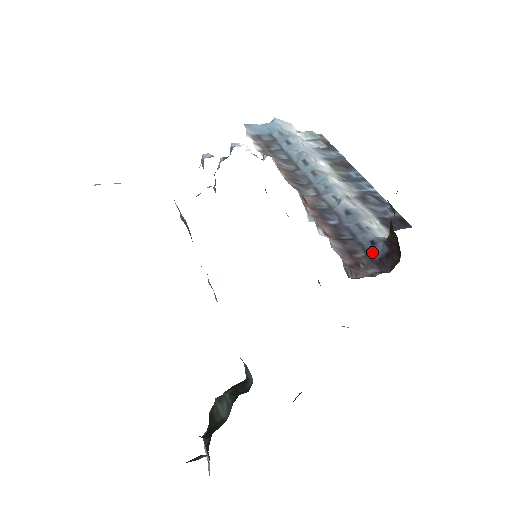
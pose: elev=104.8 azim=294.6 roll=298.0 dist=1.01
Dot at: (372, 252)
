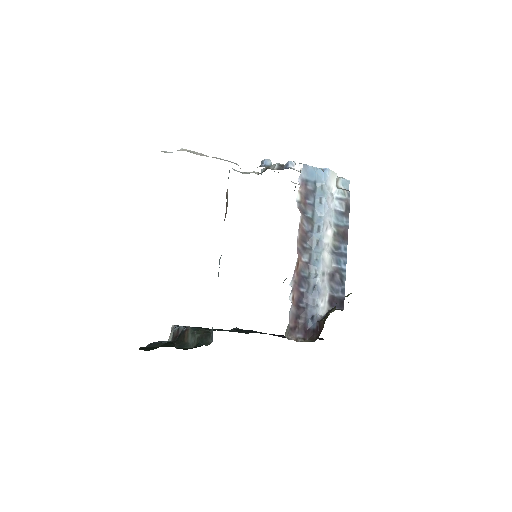
Dot at: (308, 322)
